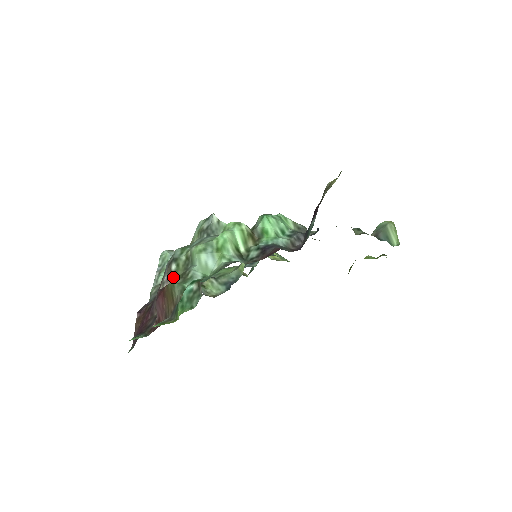
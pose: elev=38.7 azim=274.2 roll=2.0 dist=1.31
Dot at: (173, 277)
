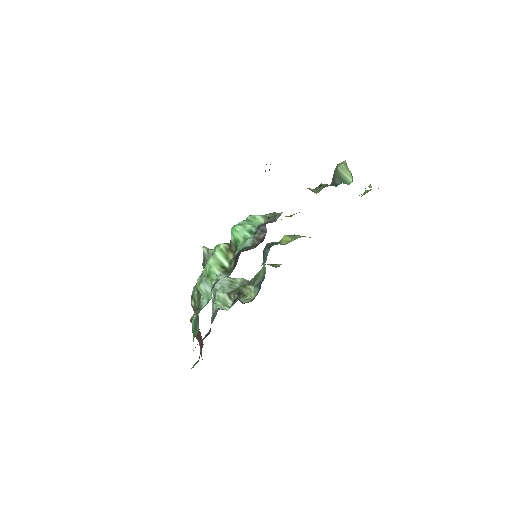
Dot at: occluded
